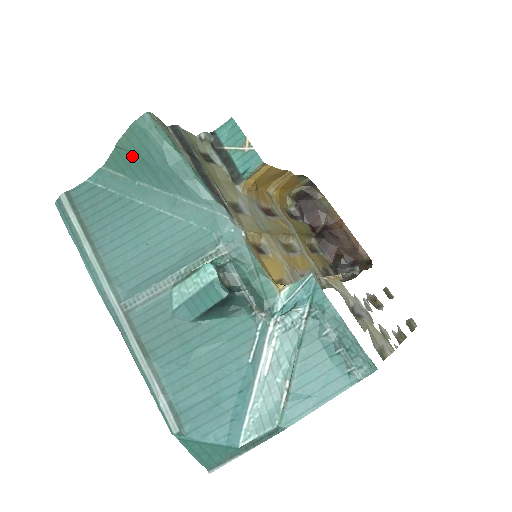
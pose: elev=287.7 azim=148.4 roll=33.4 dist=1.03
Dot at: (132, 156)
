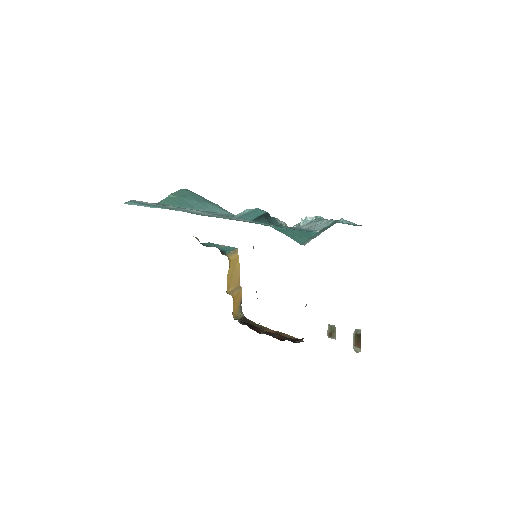
Dot at: (180, 198)
